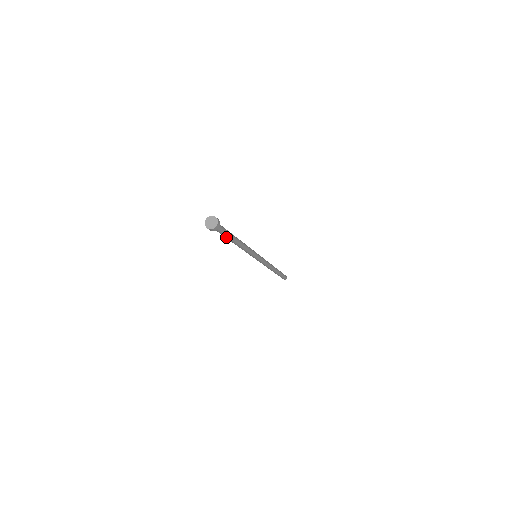
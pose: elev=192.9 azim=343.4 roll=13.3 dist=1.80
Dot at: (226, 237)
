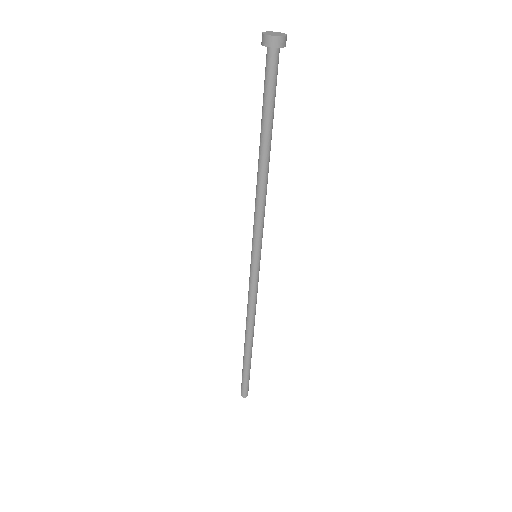
Dot at: (270, 113)
